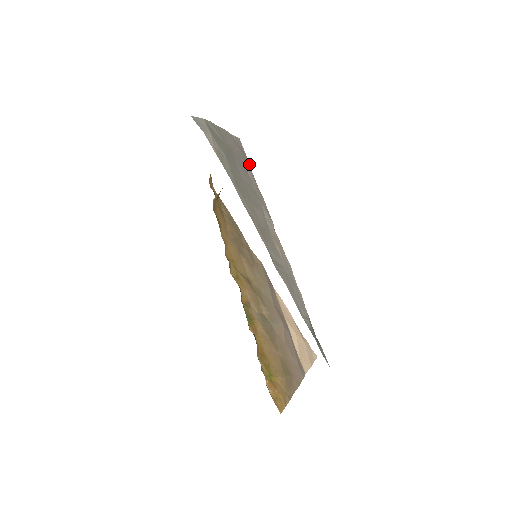
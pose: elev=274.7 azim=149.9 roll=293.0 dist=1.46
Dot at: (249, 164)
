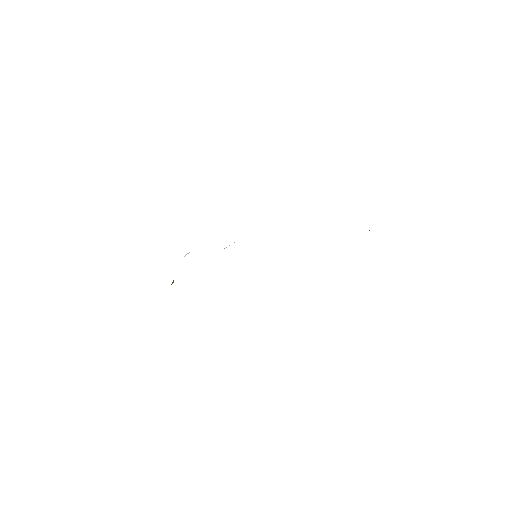
Dot at: occluded
